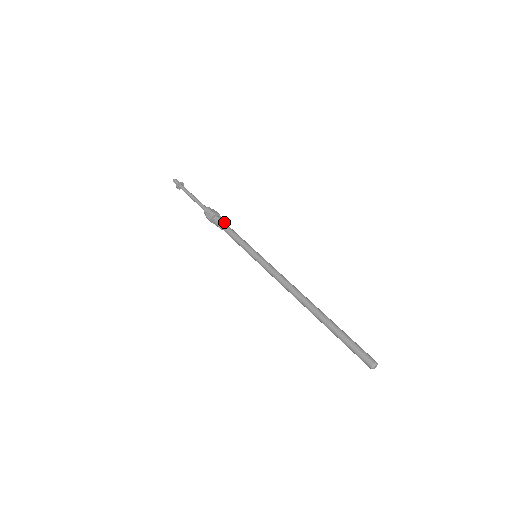
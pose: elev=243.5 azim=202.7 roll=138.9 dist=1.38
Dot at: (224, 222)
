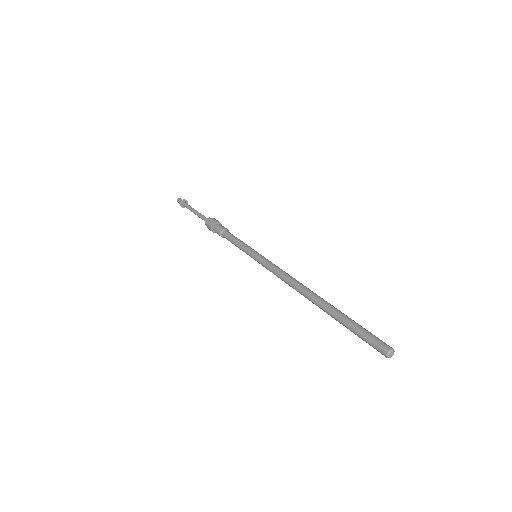
Dot at: (221, 230)
